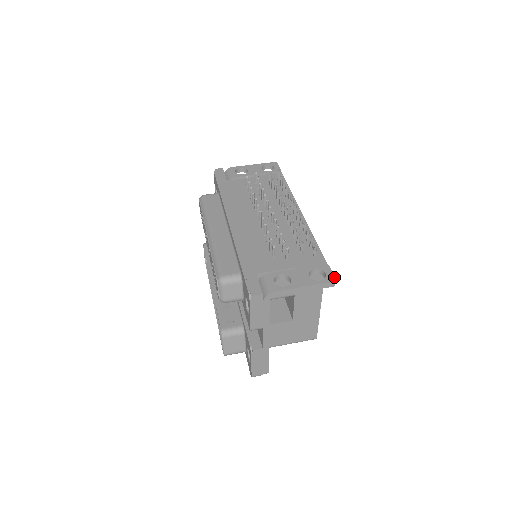
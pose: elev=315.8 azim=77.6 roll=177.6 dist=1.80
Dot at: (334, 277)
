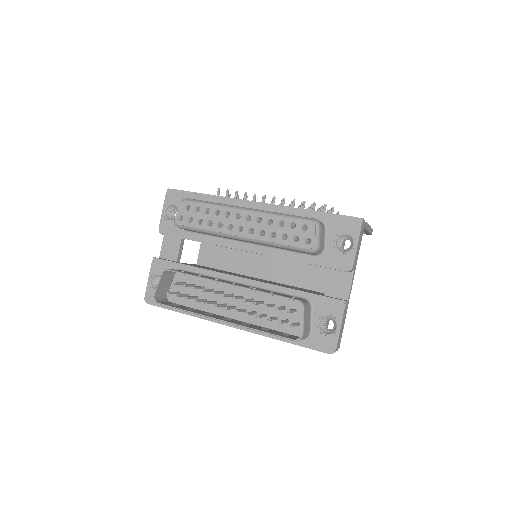
Dot at: occluded
